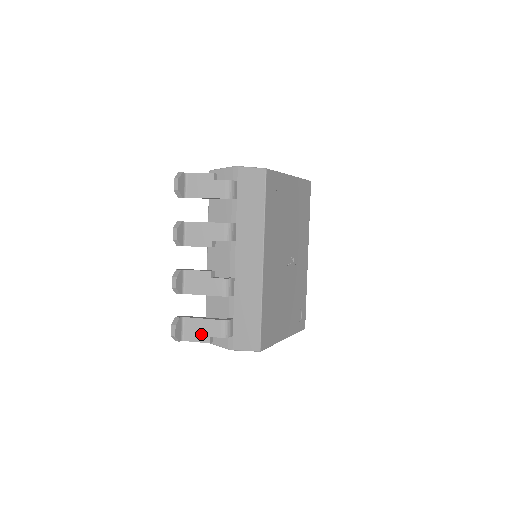
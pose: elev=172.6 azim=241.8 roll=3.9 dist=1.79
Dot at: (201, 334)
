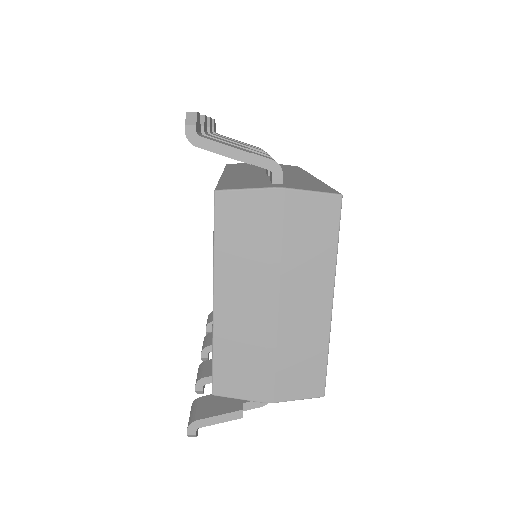
Dot at: occluded
